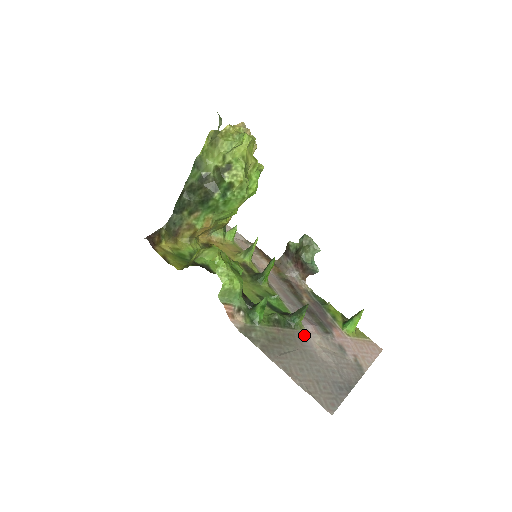
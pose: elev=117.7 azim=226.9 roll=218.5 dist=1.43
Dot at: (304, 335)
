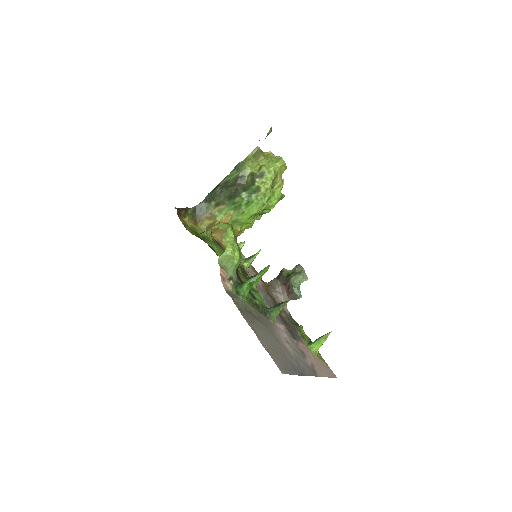
Dot at: (275, 327)
